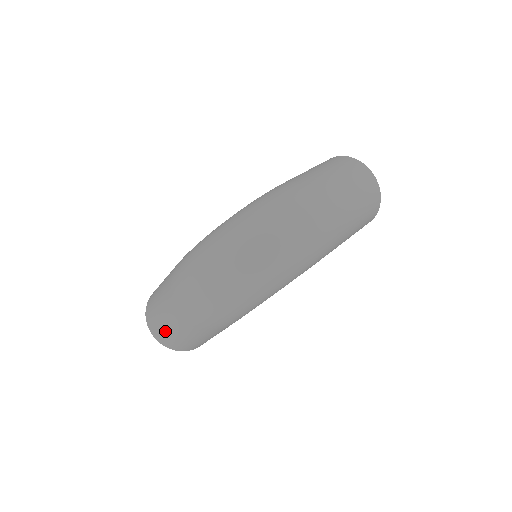
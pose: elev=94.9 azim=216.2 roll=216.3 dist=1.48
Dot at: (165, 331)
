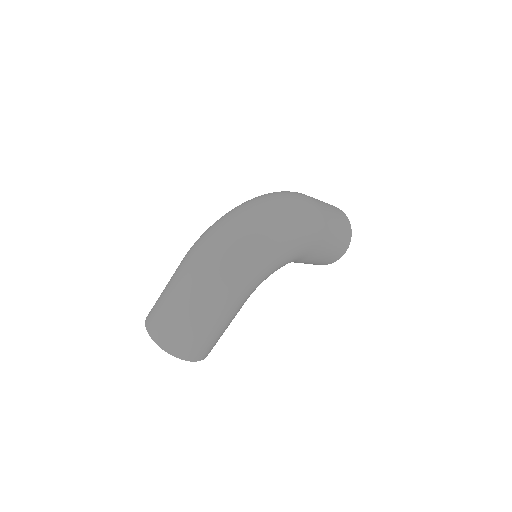
Dot at: (169, 320)
